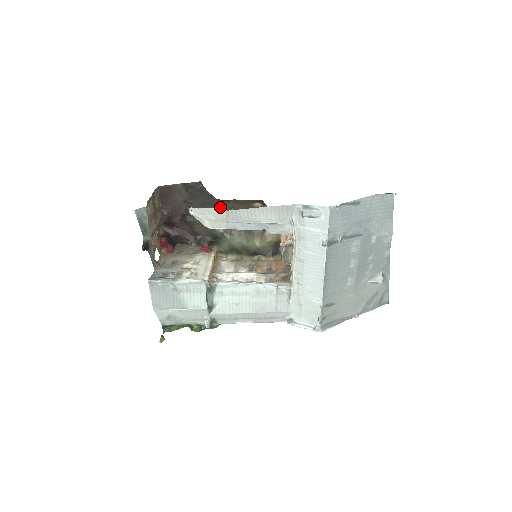
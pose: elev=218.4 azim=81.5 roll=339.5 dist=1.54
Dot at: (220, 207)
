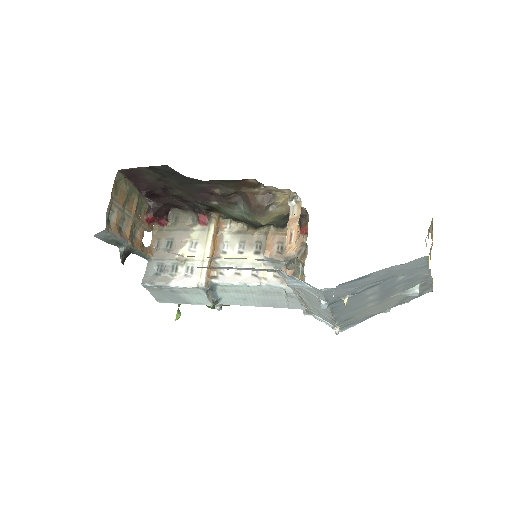
Dot at: (204, 184)
